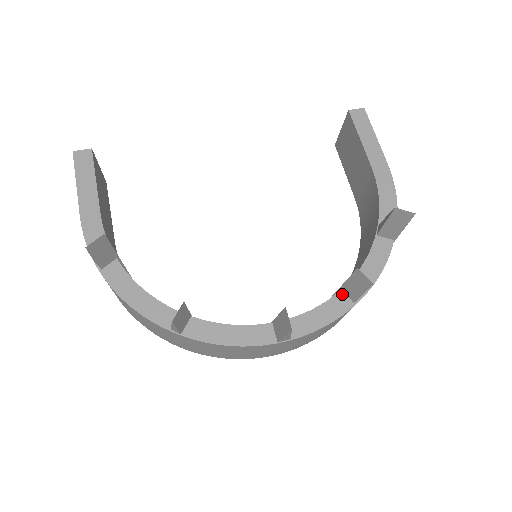
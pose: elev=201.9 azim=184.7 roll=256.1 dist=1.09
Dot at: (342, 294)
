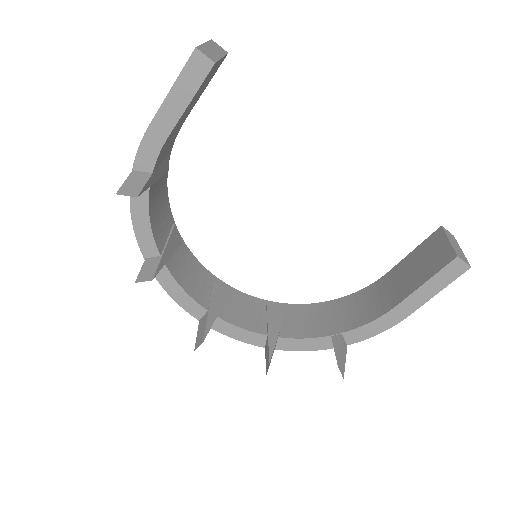
Dot at: (265, 337)
